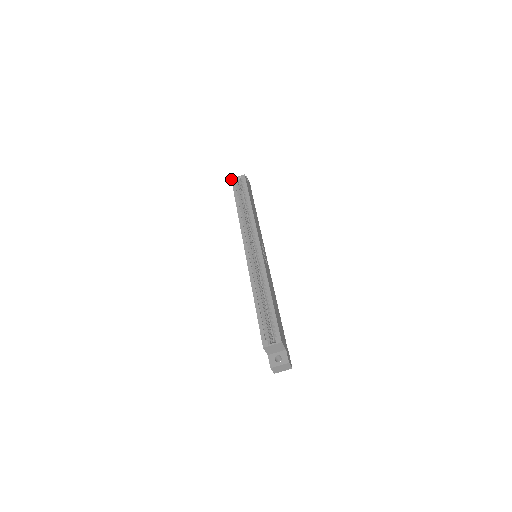
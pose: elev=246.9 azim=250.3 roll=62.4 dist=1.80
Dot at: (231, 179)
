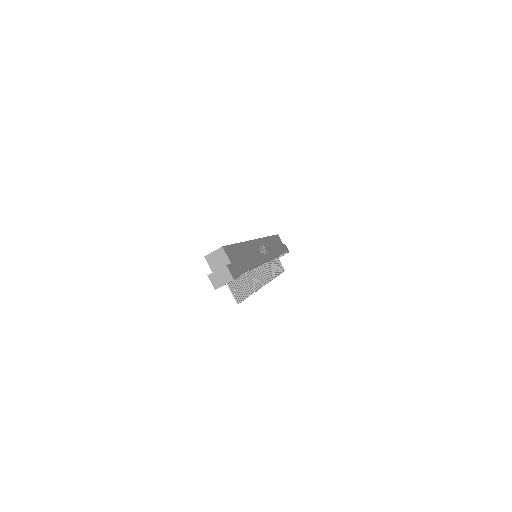
Dot at: occluded
